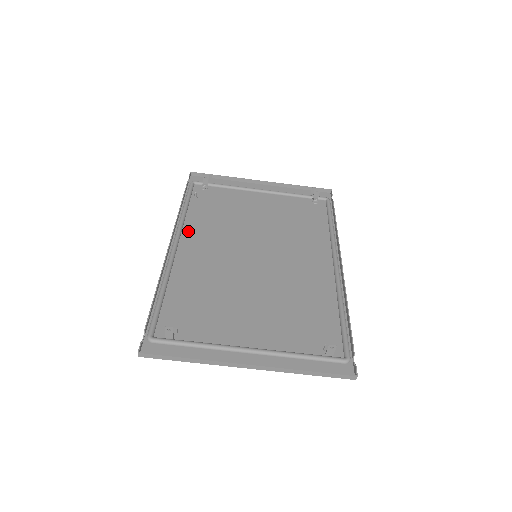
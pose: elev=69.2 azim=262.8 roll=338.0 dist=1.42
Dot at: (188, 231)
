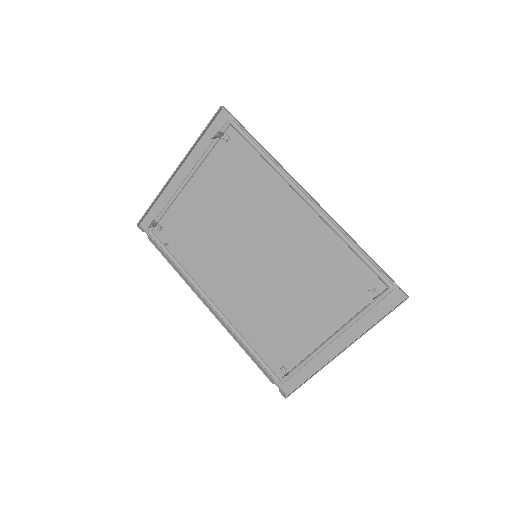
Dot at: (202, 282)
